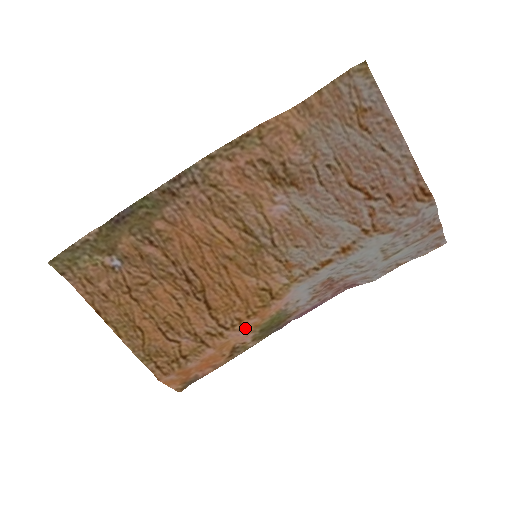
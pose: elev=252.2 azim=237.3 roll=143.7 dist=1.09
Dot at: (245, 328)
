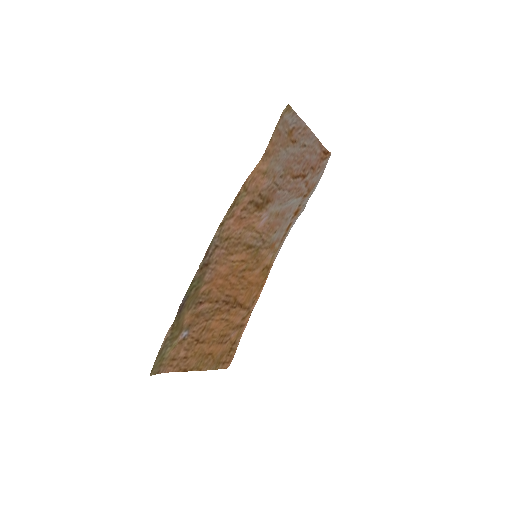
Dot at: occluded
